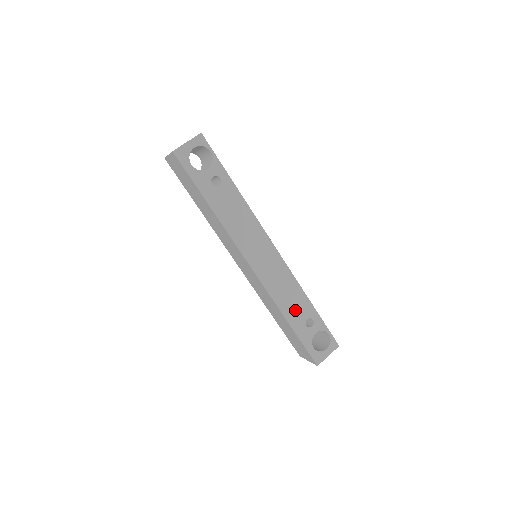
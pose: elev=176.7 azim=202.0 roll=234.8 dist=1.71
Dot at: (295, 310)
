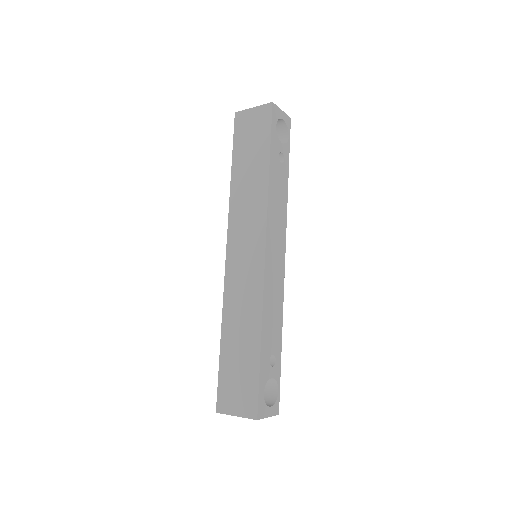
Dot at: (270, 333)
